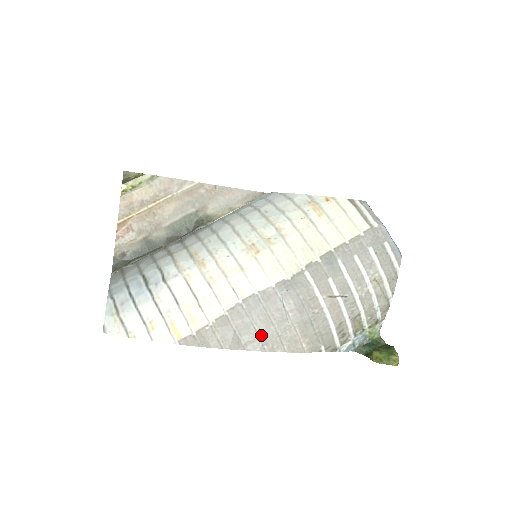
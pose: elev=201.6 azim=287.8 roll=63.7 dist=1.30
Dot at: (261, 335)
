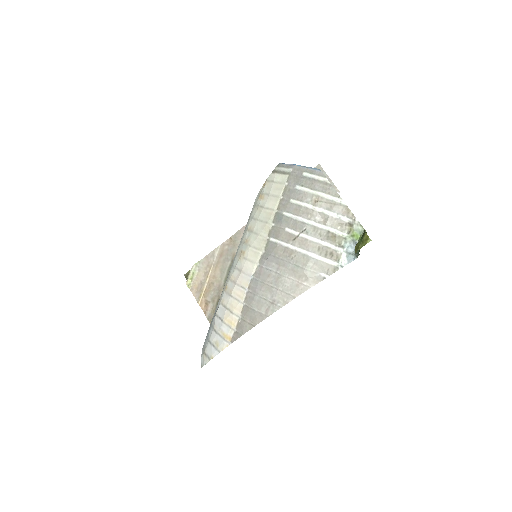
Dot at: (271, 300)
